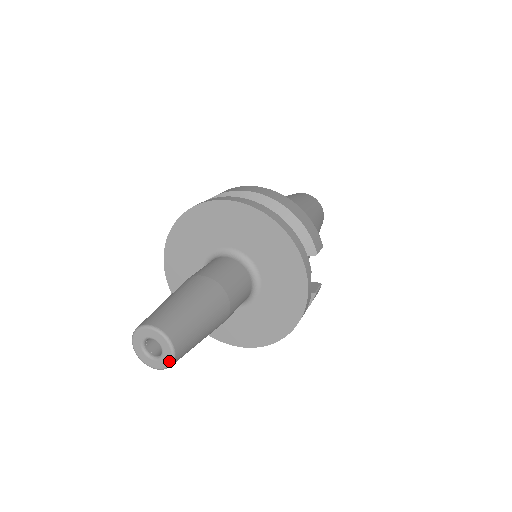
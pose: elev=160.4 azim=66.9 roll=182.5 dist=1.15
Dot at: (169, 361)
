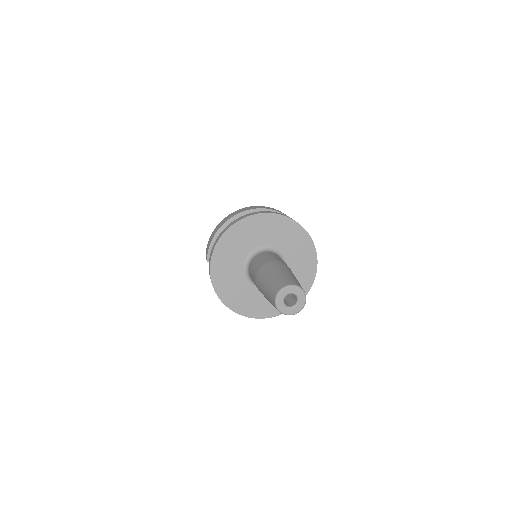
Dot at: (304, 303)
